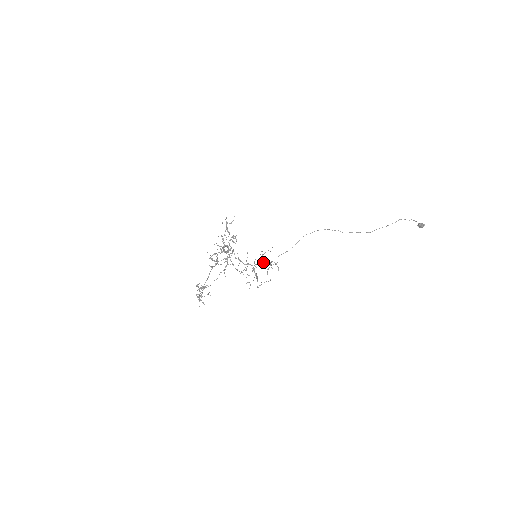
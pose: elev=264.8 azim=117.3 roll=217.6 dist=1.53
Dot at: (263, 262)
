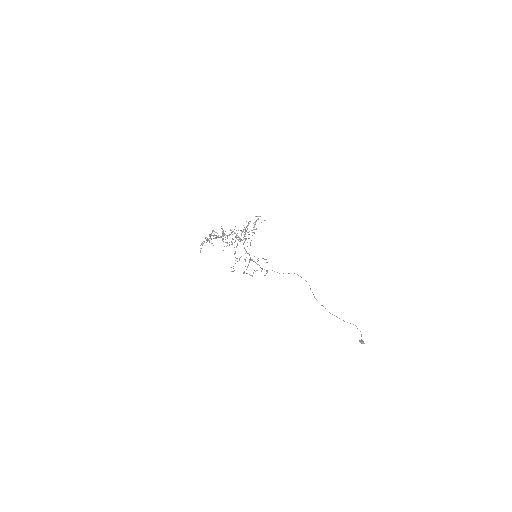
Dot at: (257, 264)
